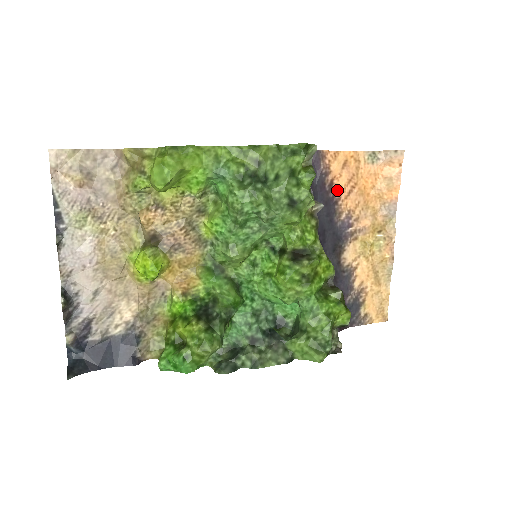
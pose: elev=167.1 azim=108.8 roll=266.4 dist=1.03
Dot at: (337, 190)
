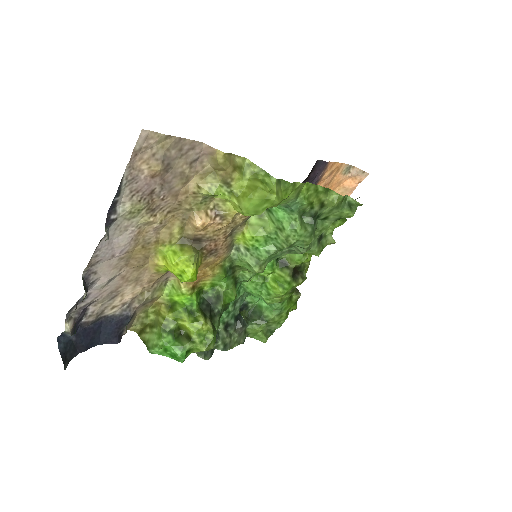
Dot at: occluded
